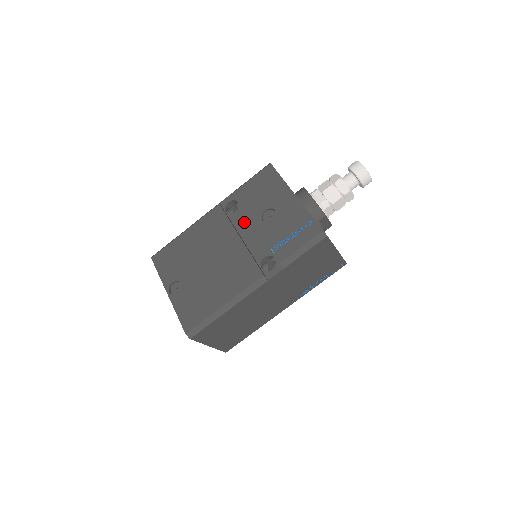
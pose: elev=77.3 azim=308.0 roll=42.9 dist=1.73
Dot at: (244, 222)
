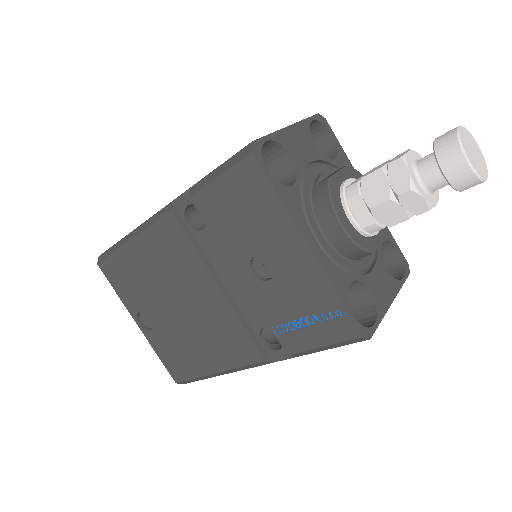
Dot at: (221, 256)
